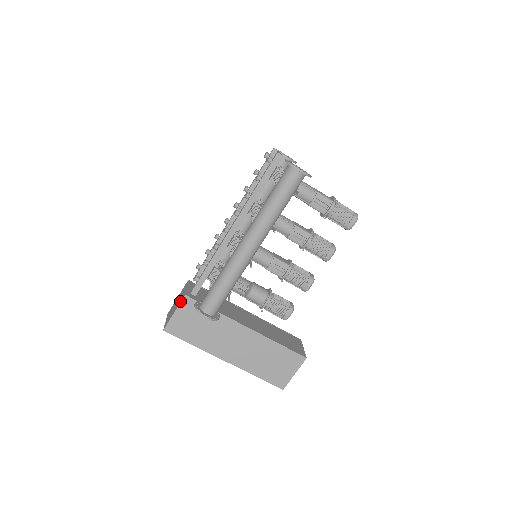
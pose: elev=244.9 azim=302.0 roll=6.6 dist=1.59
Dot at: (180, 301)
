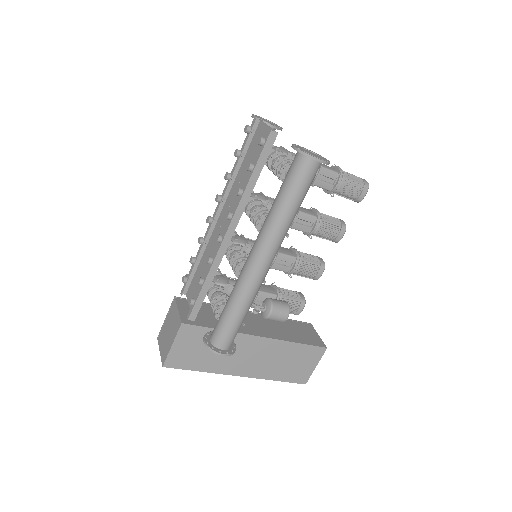
Dot at: (176, 330)
